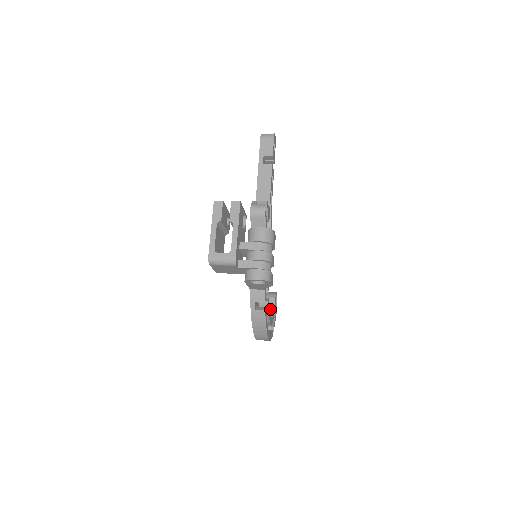
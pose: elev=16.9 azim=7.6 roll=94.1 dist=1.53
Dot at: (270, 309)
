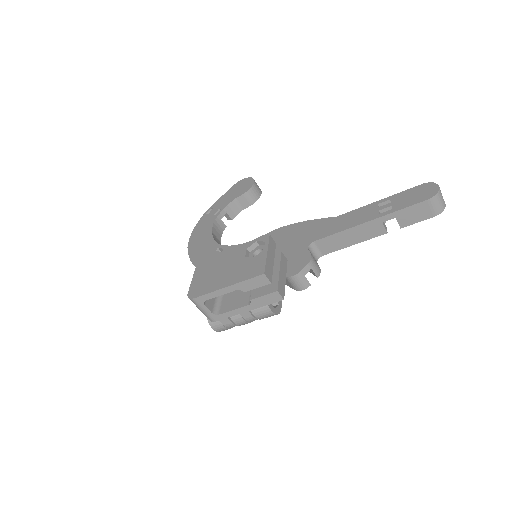
Dot at: (235, 211)
